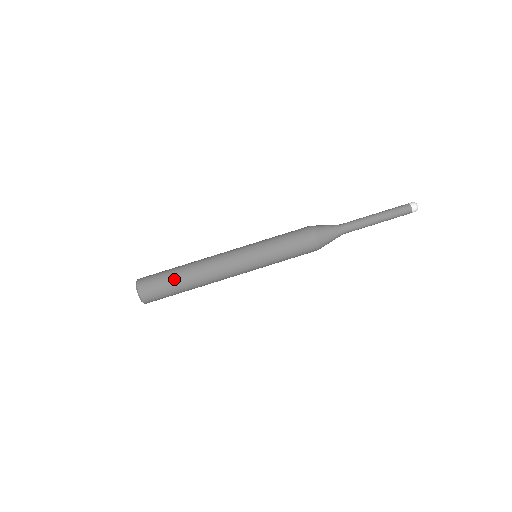
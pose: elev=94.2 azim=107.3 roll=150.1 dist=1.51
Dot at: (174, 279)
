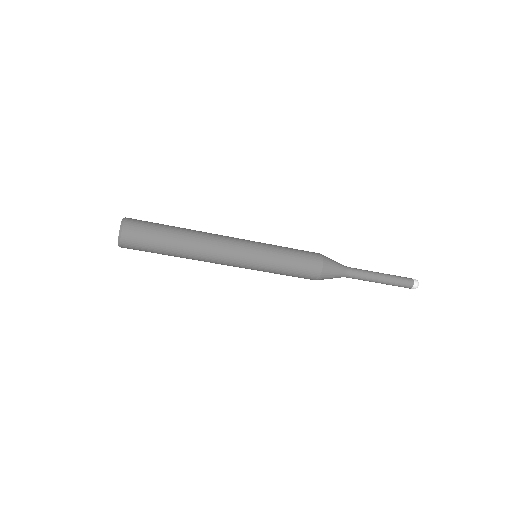
Dot at: (163, 254)
